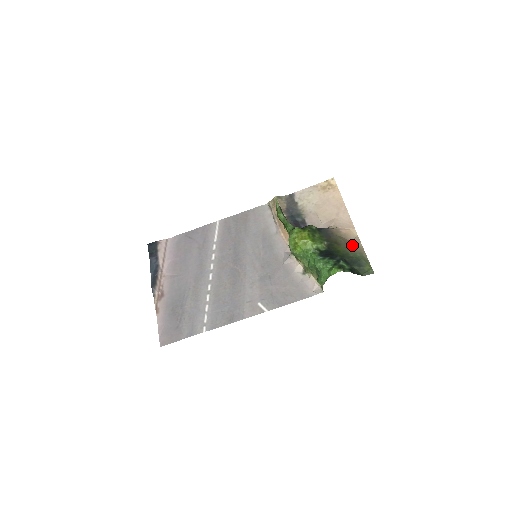
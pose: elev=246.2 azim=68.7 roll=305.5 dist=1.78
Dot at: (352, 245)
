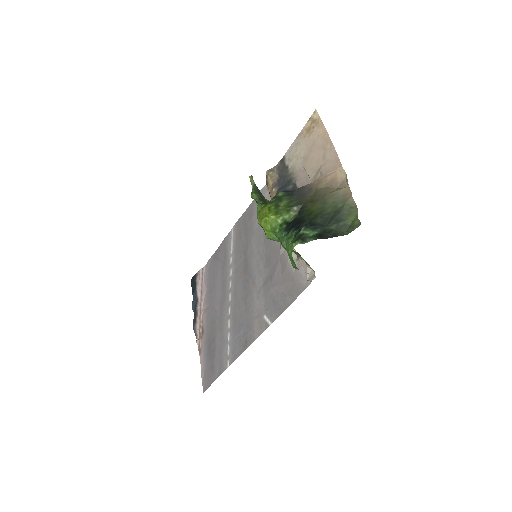
Dot at: (334, 194)
